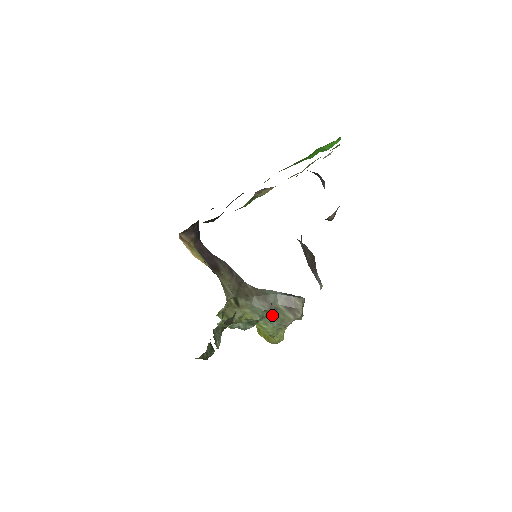
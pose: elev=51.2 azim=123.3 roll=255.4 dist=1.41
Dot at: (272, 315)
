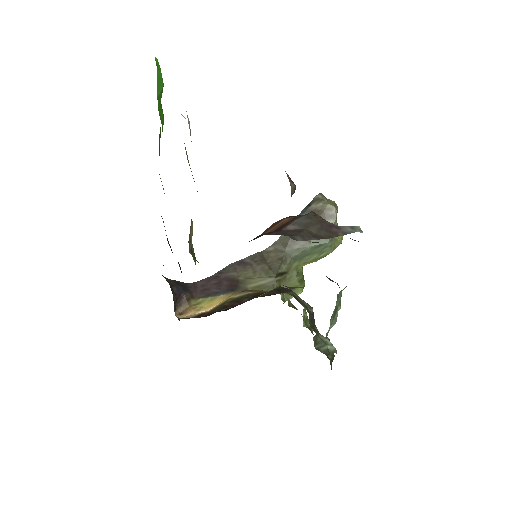
Dot at: occluded
